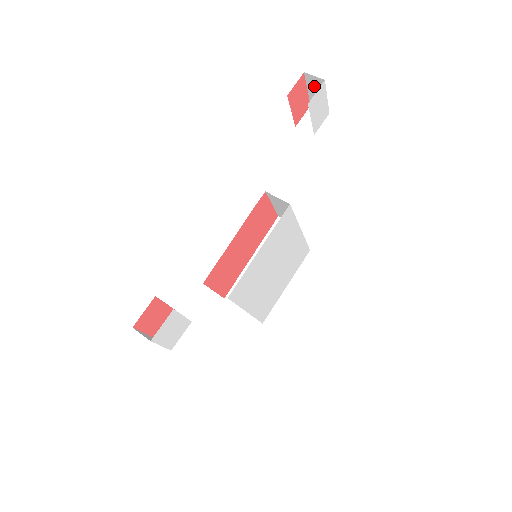
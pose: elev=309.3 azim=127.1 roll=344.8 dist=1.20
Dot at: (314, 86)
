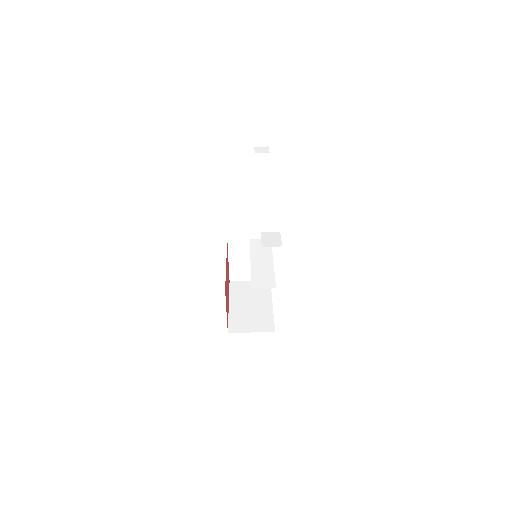
Dot at: (260, 125)
